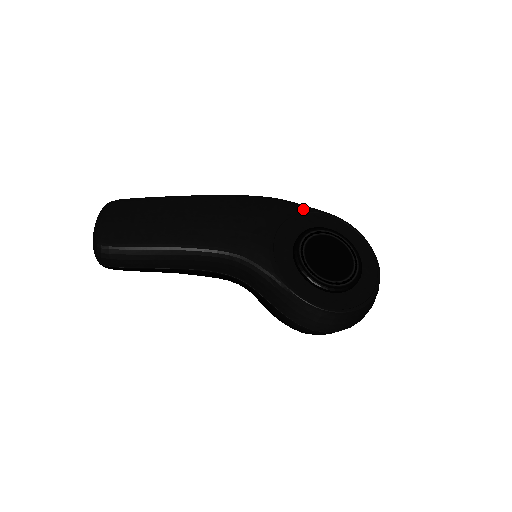
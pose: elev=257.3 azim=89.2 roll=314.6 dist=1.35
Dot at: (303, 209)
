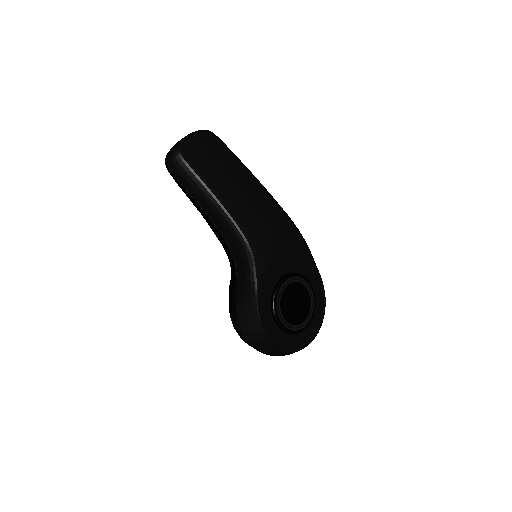
Dot at: (311, 260)
